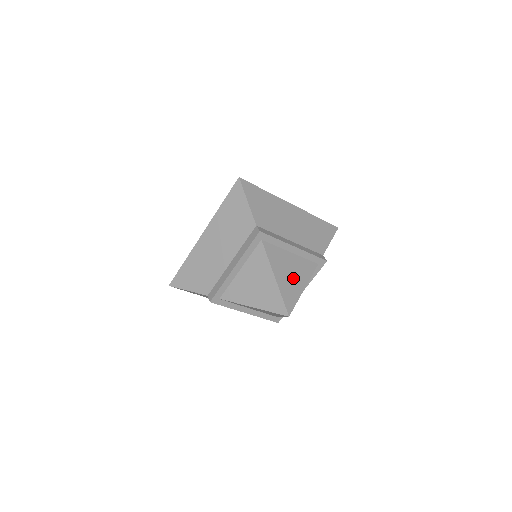
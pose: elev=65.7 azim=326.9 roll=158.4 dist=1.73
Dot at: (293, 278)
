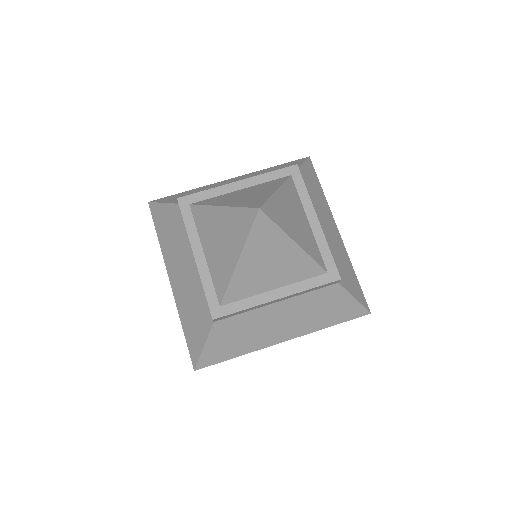
Dot at: (293, 222)
